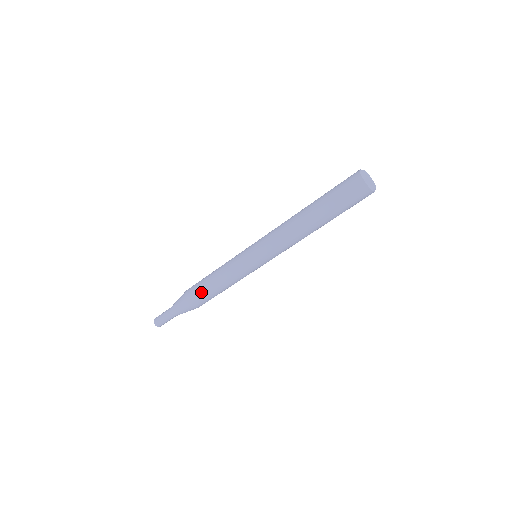
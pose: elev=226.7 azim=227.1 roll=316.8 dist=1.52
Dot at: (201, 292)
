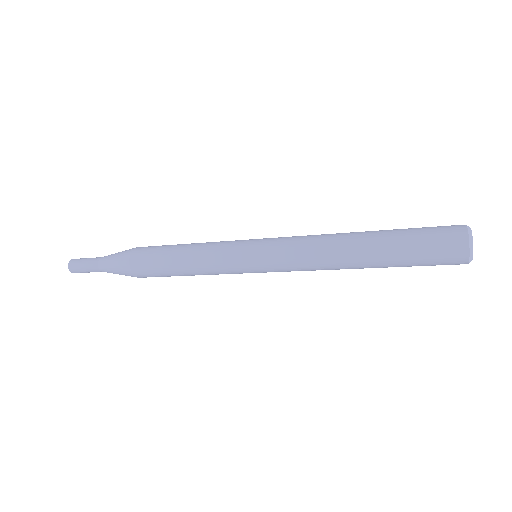
Dot at: (156, 257)
